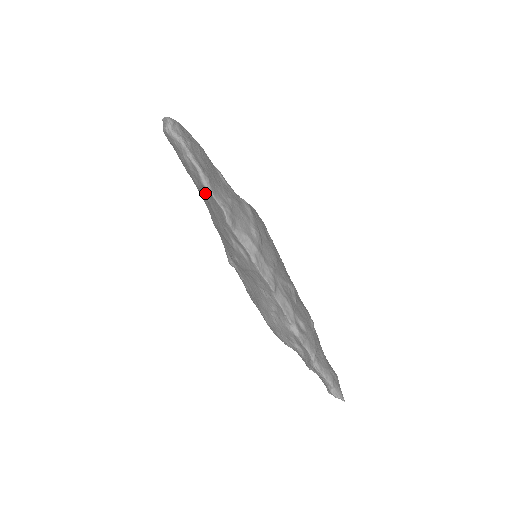
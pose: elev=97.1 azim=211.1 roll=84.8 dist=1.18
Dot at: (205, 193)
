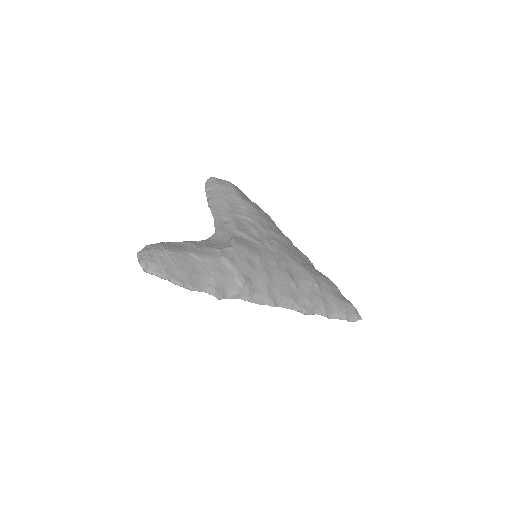
Dot at: occluded
